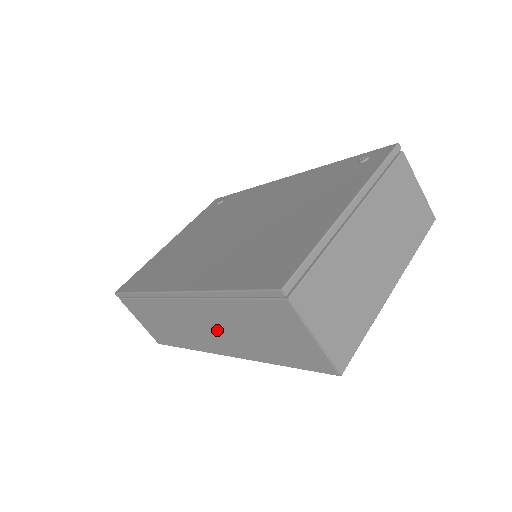
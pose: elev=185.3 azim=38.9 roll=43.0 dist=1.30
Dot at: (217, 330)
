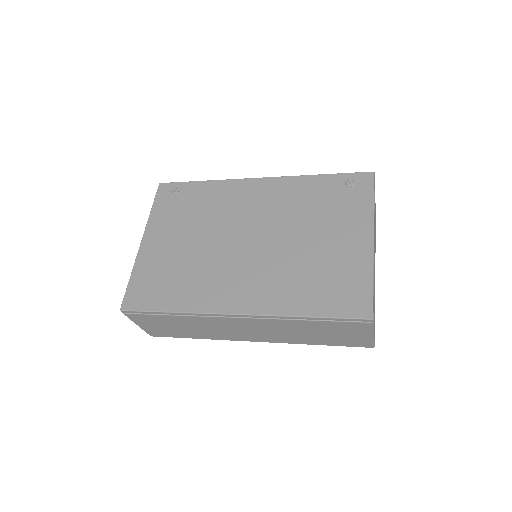
Dot at: (265, 332)
